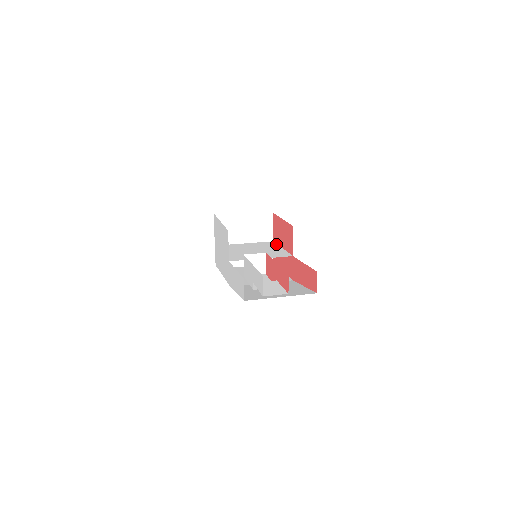
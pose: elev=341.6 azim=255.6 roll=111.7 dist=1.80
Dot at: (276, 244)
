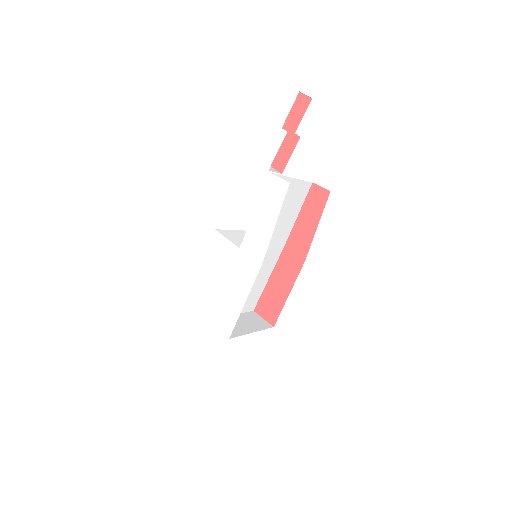
Dot at: (259, 297)
